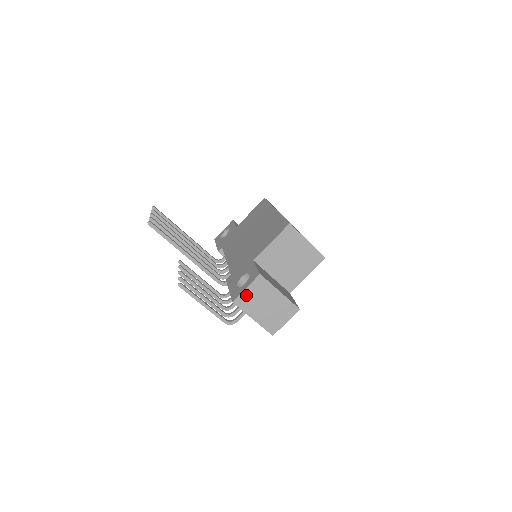
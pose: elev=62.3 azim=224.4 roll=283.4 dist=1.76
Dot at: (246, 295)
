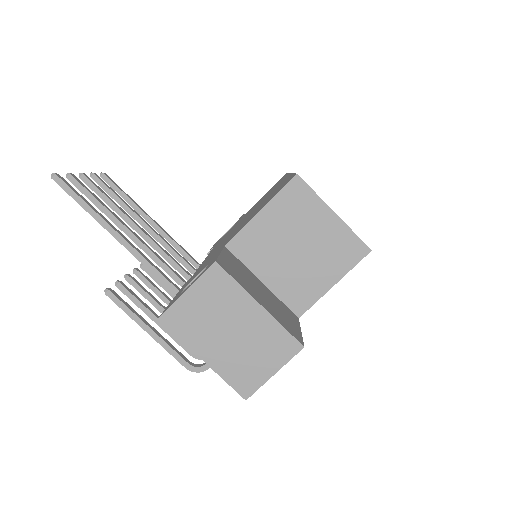
Dot at: (187, 306)
